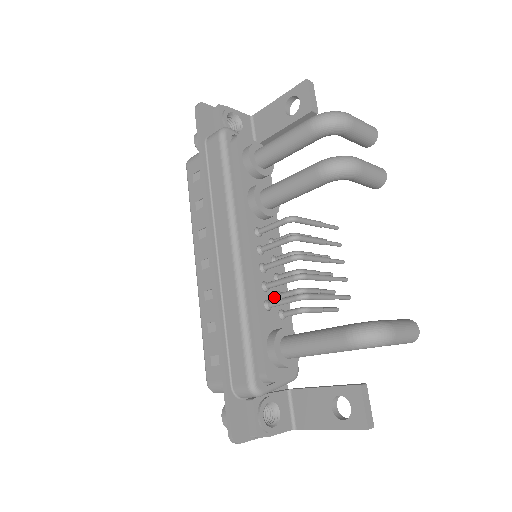
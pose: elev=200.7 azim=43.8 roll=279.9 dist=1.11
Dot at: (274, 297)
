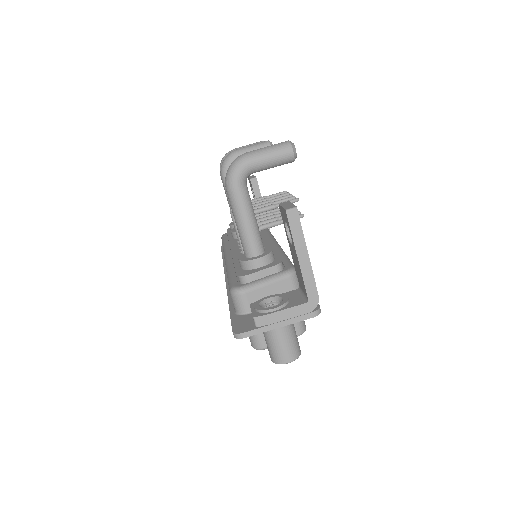
Dot at: occluded
